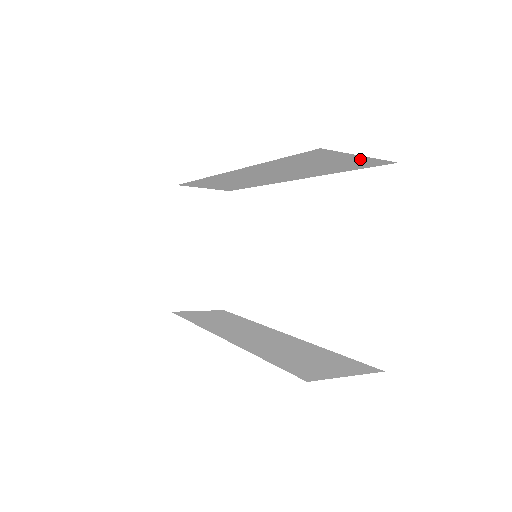
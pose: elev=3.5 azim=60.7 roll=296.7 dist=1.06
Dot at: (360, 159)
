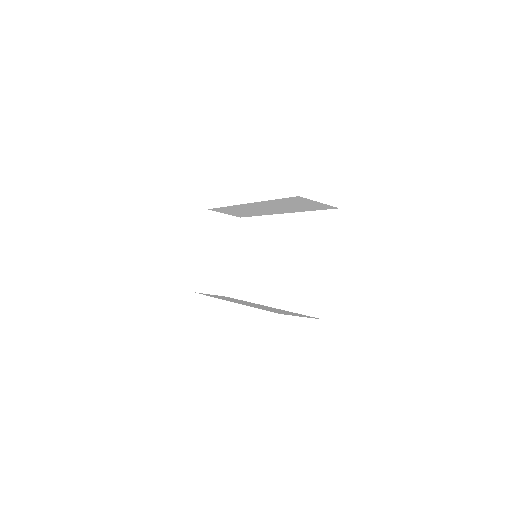
Dot at: (319, 204)
